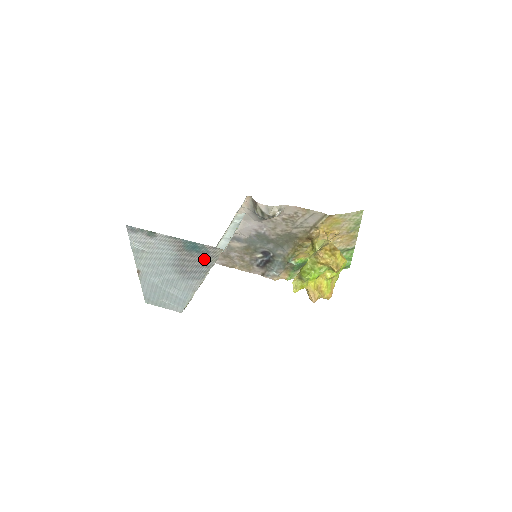
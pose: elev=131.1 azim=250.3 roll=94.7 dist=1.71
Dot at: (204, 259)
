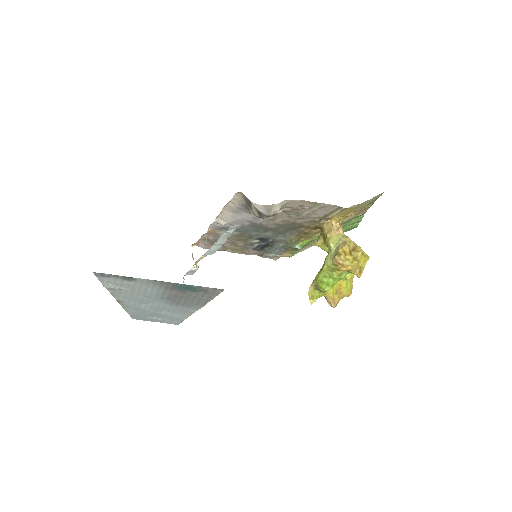
Dot at: (201, 295)
